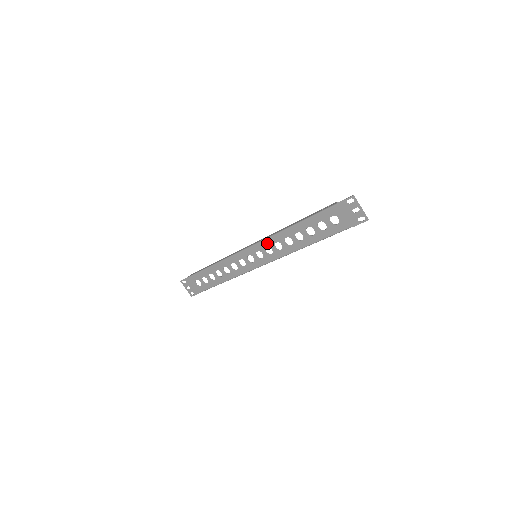
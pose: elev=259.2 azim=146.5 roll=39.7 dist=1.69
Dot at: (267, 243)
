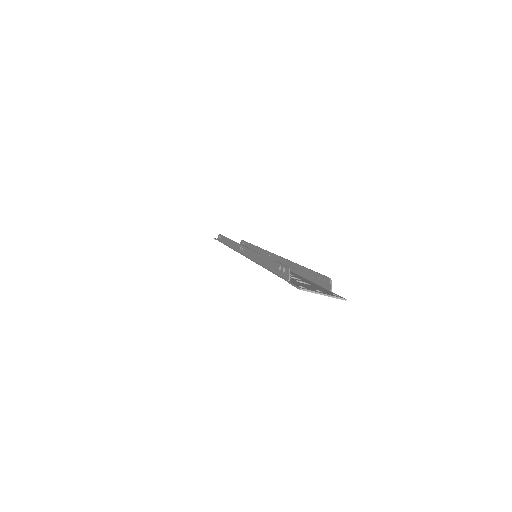
Dot at: occluded
